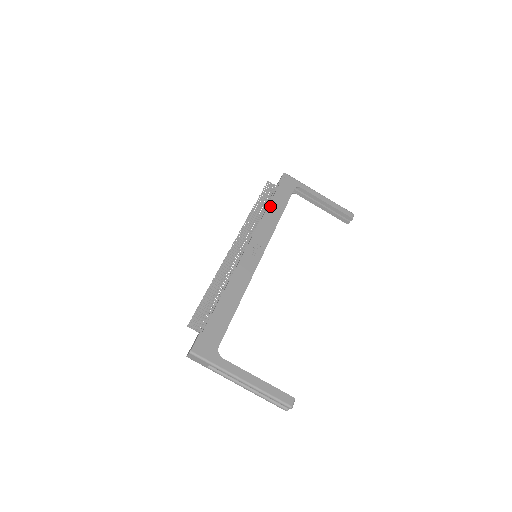
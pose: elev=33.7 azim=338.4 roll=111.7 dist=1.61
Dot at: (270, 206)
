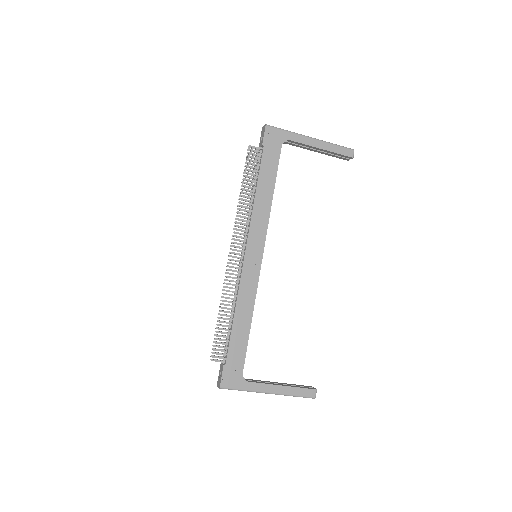
Dot at: (259, 186)
